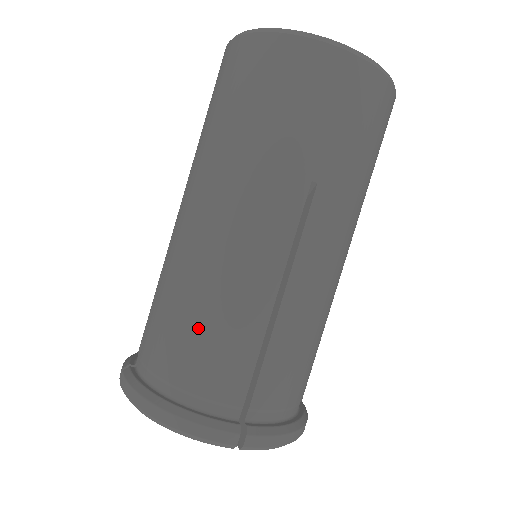
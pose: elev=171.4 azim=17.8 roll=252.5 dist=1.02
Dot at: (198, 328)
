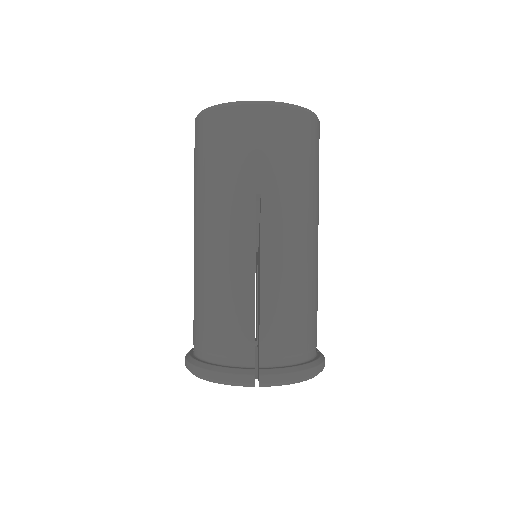
Dot at: (213, 311)
